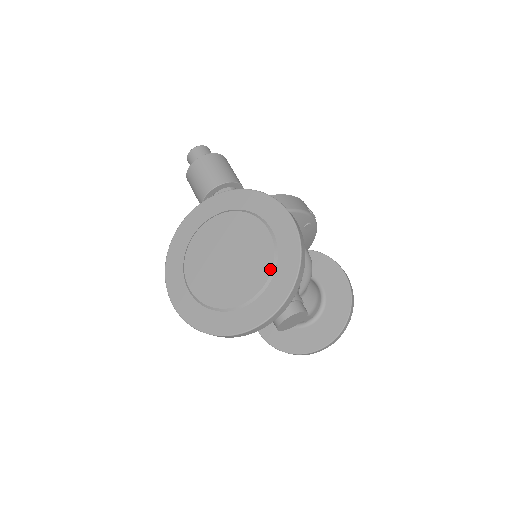
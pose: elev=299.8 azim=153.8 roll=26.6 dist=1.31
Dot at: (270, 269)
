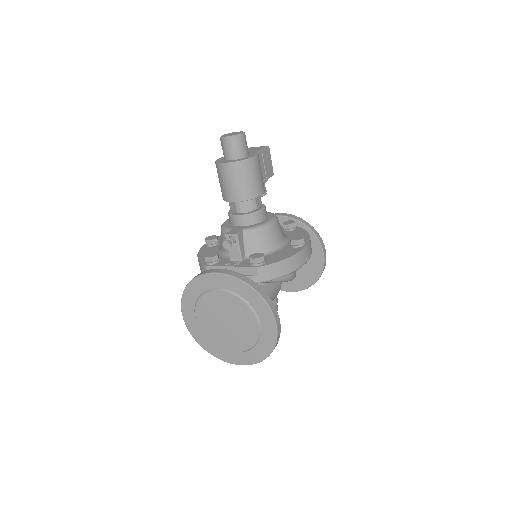
Dot at: (251, 346)
